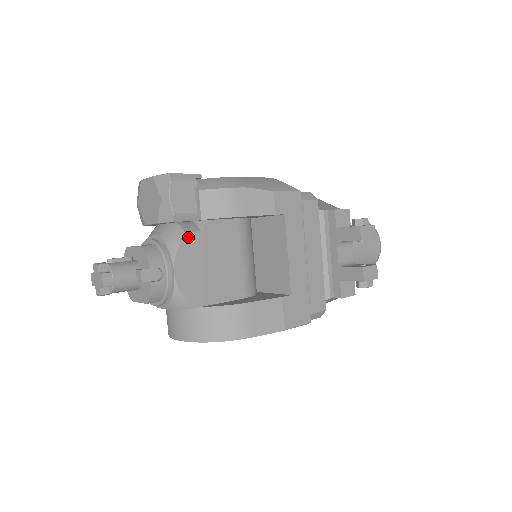
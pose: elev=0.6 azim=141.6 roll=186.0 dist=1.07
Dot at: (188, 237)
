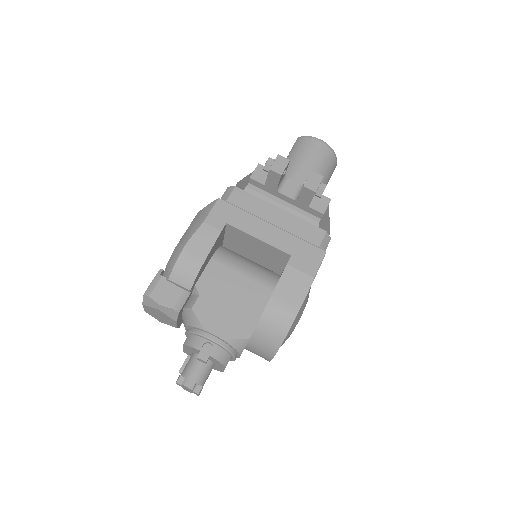
Dot at: (197, 308)
